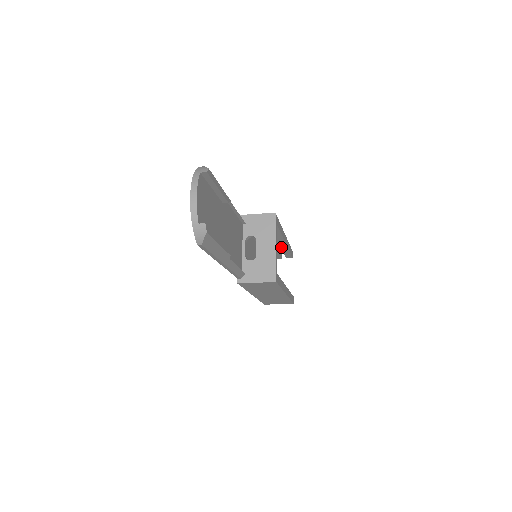
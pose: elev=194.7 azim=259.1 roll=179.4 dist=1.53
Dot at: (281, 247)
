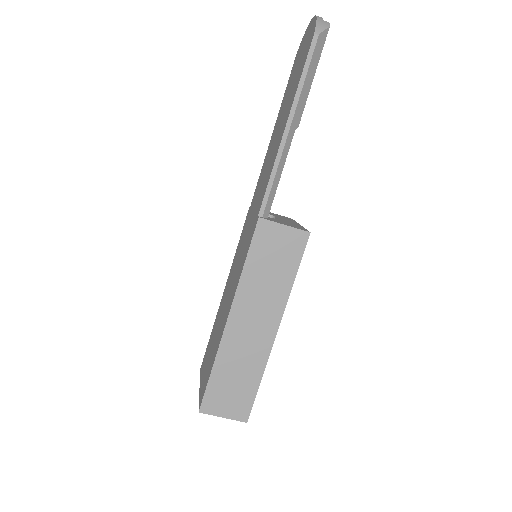
Dot at: occluded
